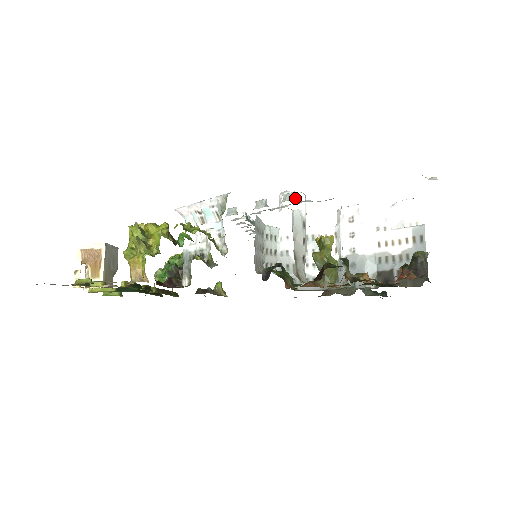
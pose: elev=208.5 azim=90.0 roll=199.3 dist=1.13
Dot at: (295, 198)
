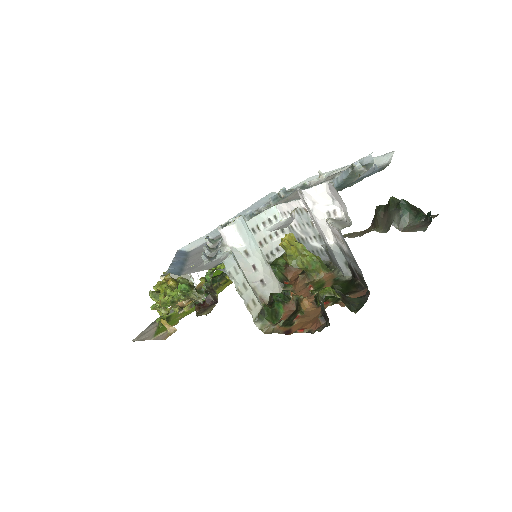
Dot at: (205, 261)
